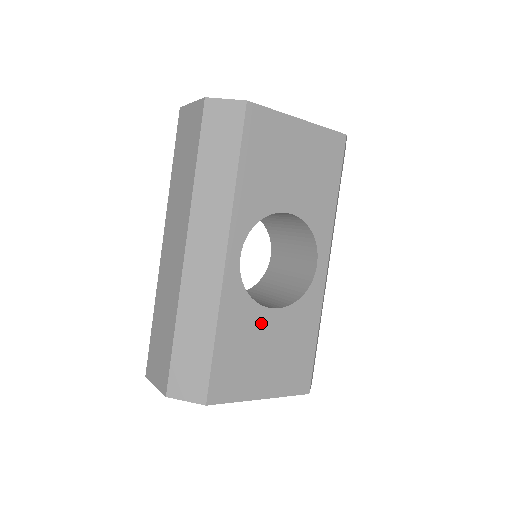
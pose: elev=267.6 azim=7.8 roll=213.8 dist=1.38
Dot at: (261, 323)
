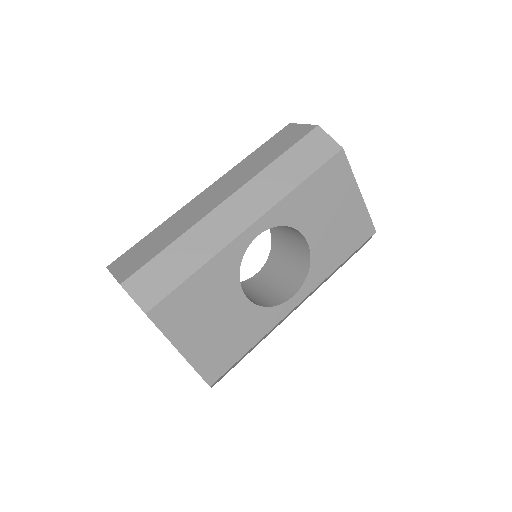
Dot at: (229, 296)
